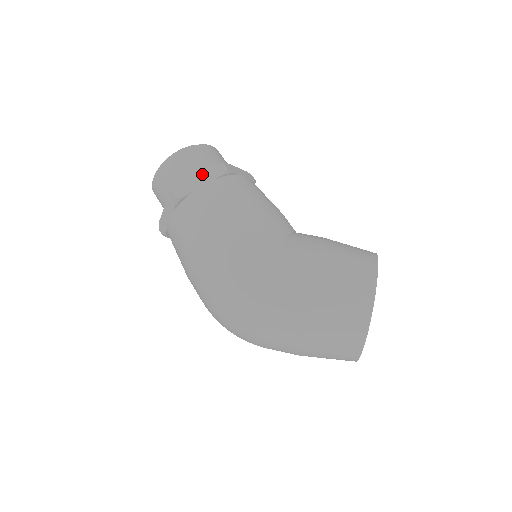
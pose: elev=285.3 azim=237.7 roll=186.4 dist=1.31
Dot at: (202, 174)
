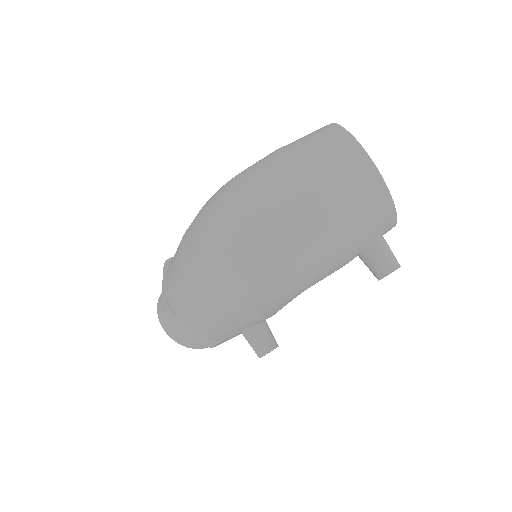
Dot at: occluded
